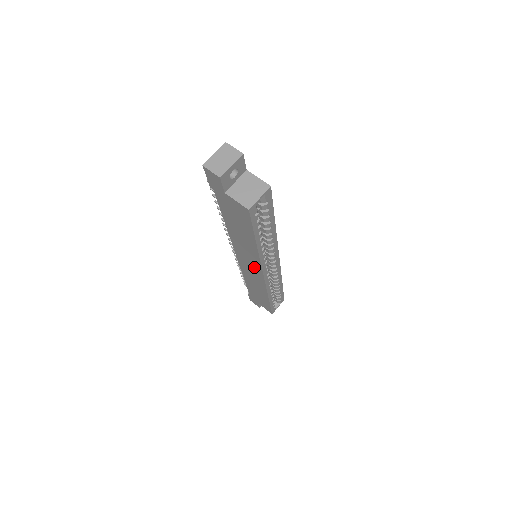
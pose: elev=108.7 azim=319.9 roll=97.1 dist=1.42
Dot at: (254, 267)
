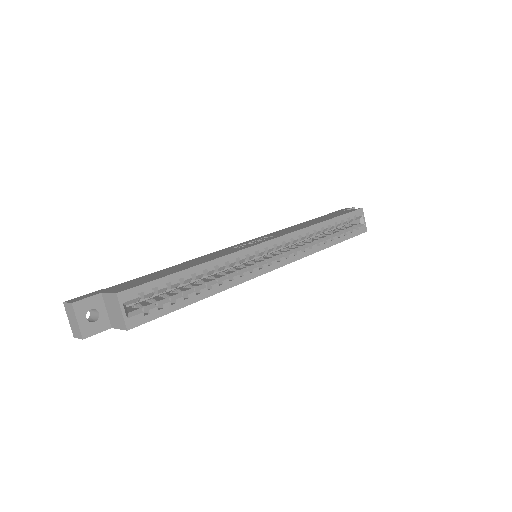
Dot at: occluded
